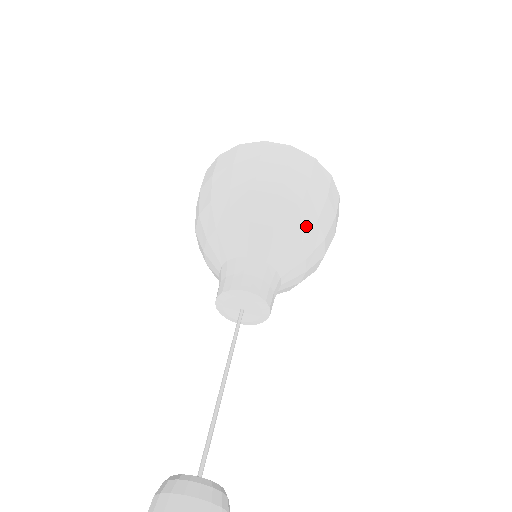
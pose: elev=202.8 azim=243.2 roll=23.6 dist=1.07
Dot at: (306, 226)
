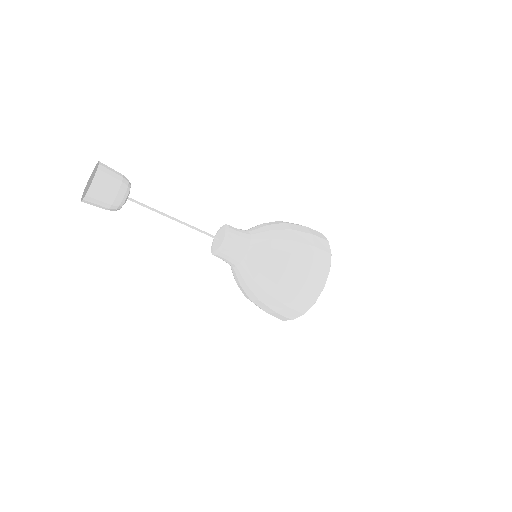
Dot at: (278, 223)
